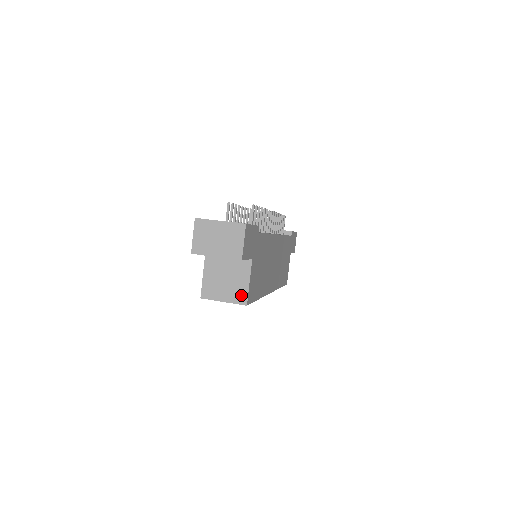
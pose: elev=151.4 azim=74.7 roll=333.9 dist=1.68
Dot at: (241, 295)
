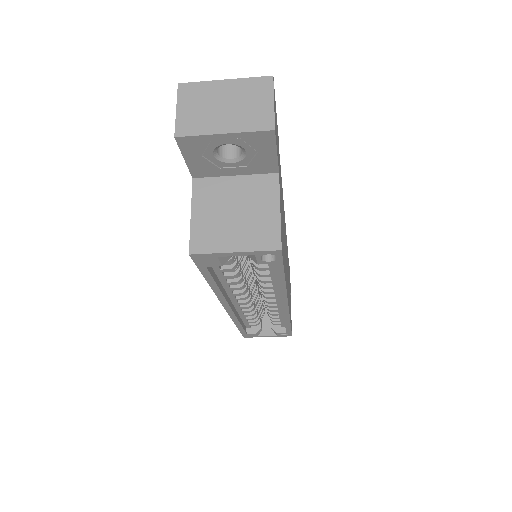
Dot at: (268, 234)
